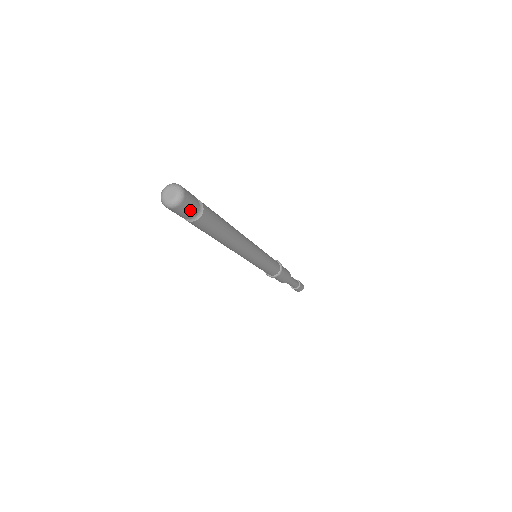
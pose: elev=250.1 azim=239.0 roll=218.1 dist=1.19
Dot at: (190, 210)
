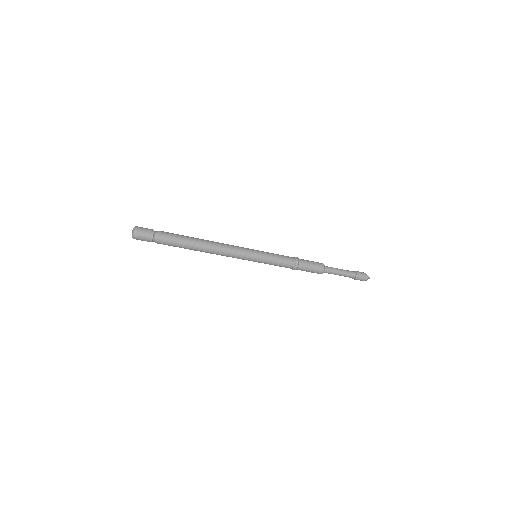
Dot at: (146, 238)
